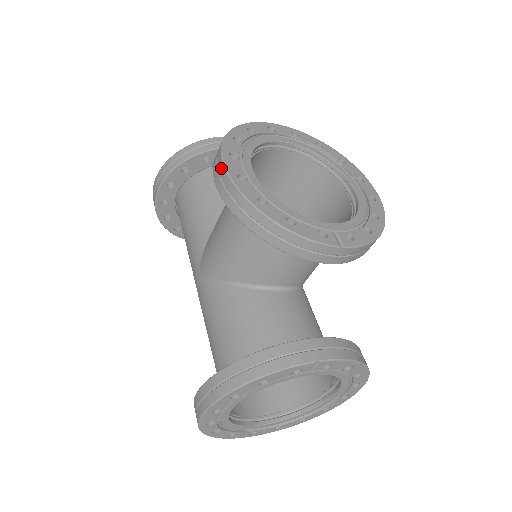
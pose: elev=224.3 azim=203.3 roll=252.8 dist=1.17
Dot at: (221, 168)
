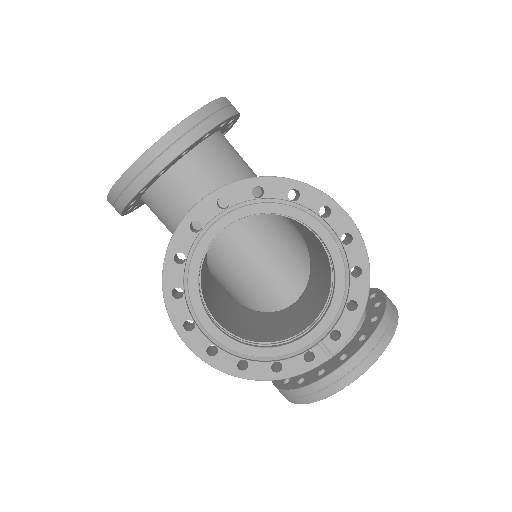
Dot at: (188, 345)
